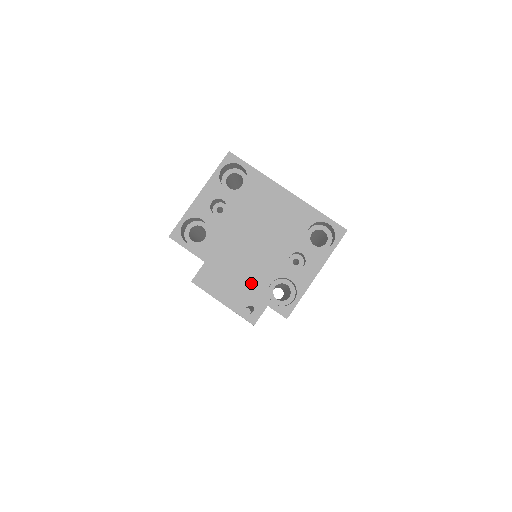
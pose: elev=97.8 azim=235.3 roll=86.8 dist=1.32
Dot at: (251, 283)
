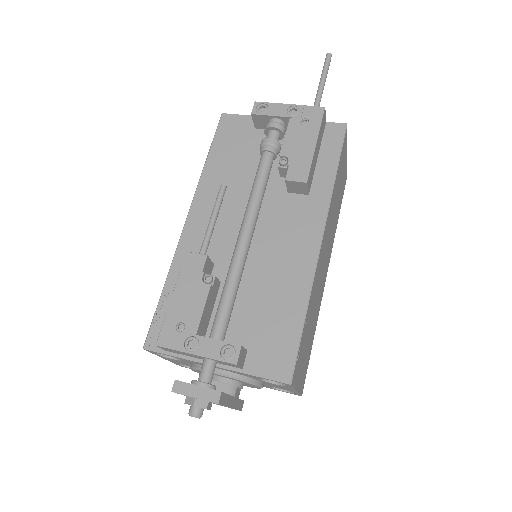
Dot at: occluded
